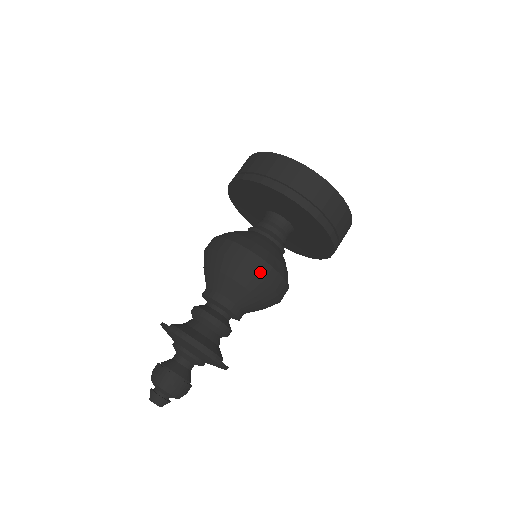
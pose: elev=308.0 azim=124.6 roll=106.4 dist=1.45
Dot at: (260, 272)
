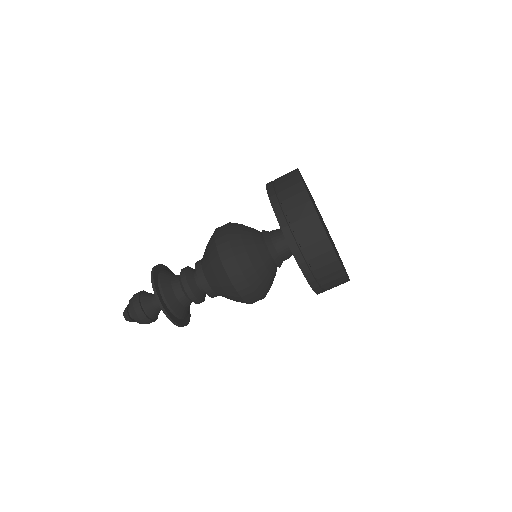
Dot at: (241, 291)
